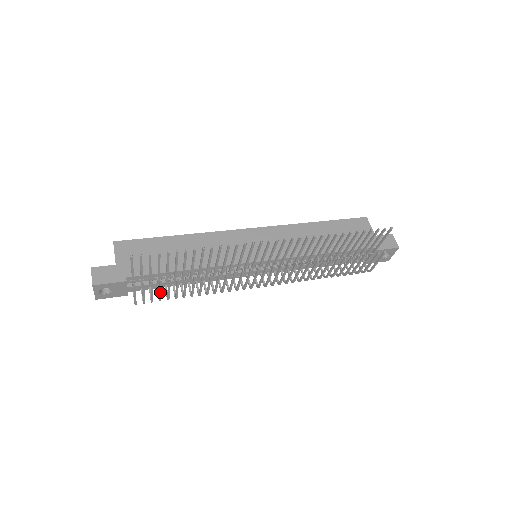
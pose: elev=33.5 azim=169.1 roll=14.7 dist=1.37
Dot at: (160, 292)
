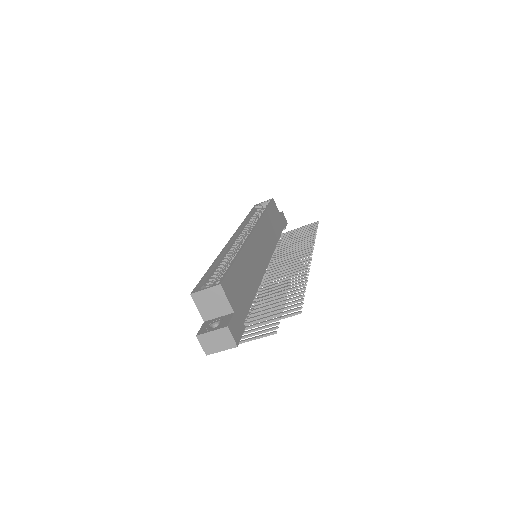
Dot at: occluded
